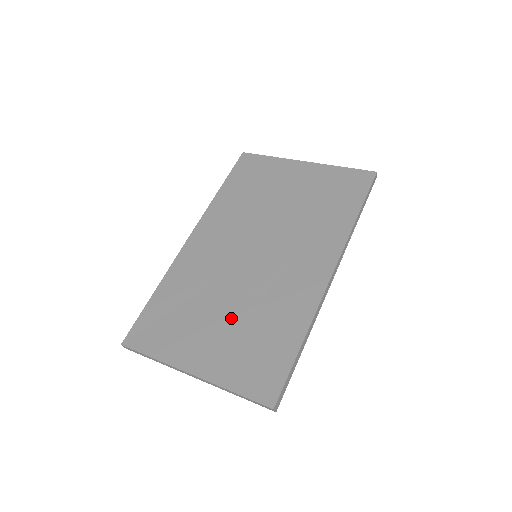
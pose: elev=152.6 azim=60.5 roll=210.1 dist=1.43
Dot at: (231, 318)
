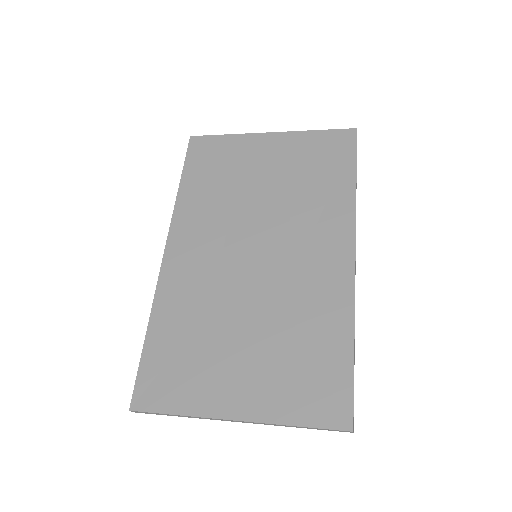
Dot at: (258, 338)
